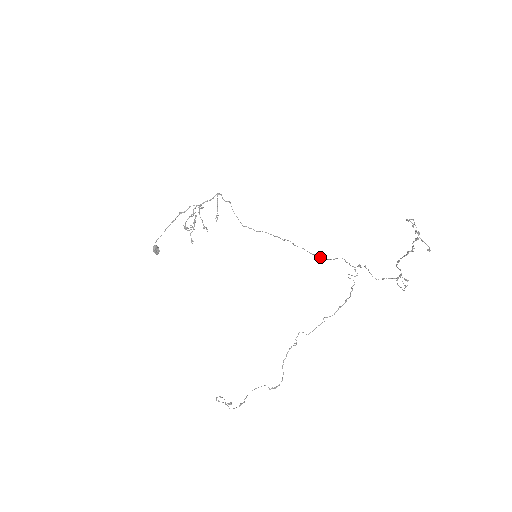
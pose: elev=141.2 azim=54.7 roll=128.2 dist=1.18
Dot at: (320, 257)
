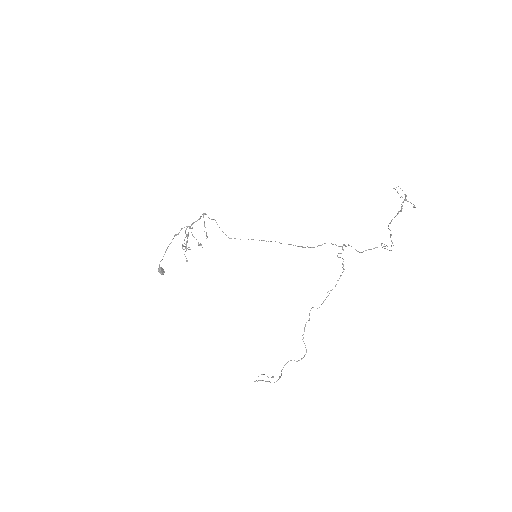
Dot at: (308, 247)
